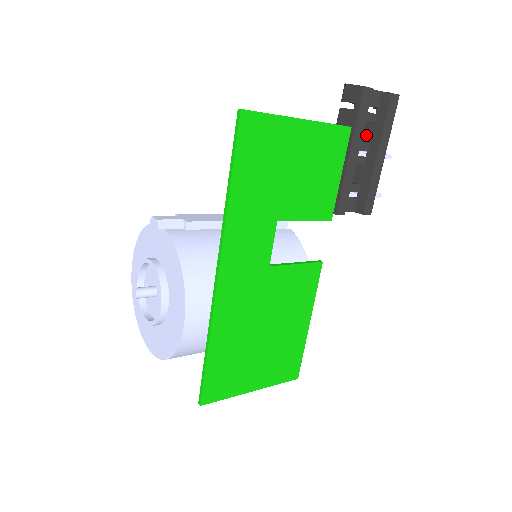
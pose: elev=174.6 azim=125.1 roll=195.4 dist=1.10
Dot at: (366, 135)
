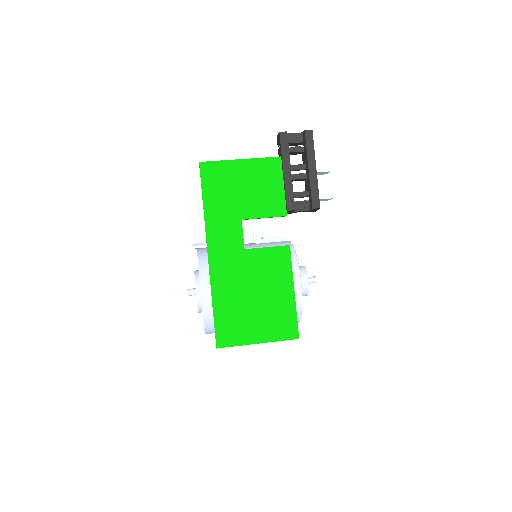
Dot at: (304, 161)
